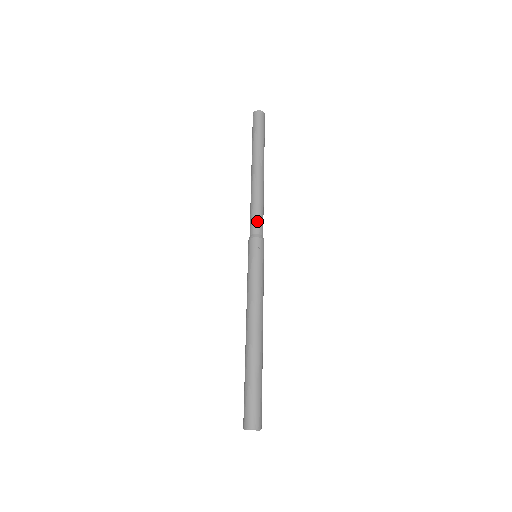
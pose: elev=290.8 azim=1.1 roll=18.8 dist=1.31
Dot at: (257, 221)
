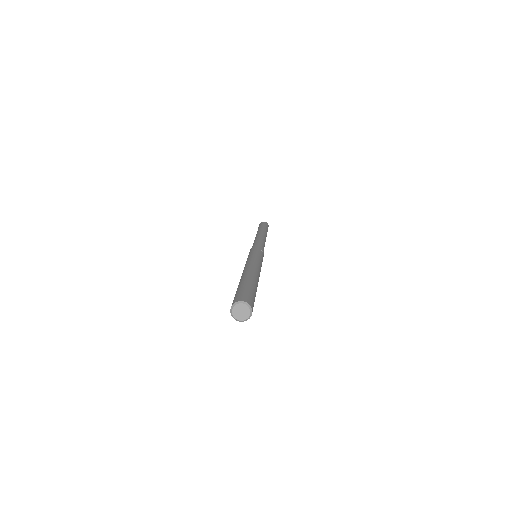
Dot at: (262, 244)
